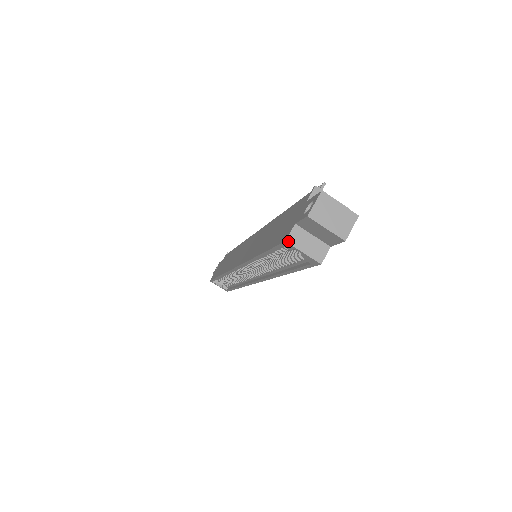
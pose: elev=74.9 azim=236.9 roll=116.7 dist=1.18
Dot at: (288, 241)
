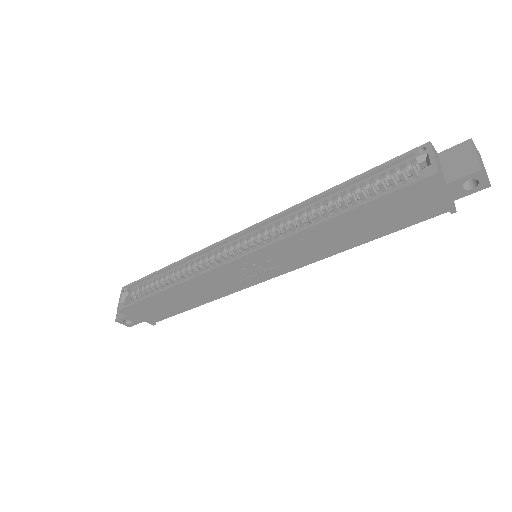
Dot at: (431, 144)
